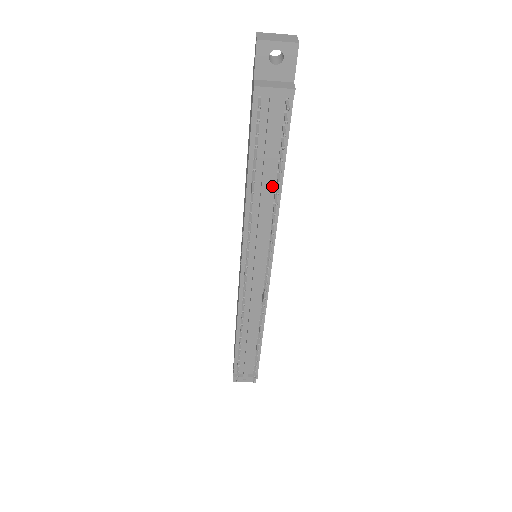
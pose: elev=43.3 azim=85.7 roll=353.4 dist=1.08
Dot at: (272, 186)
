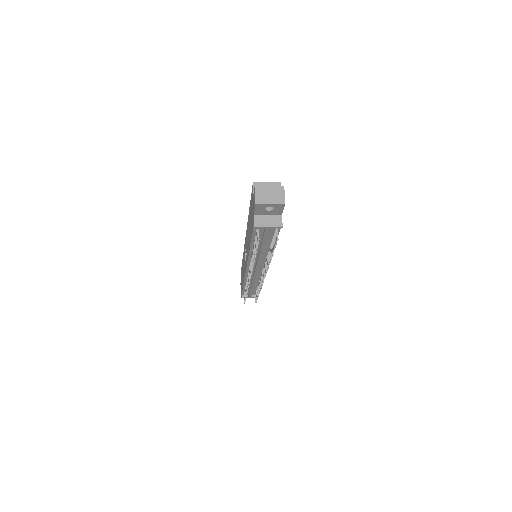
Dot at: (267, 248)
